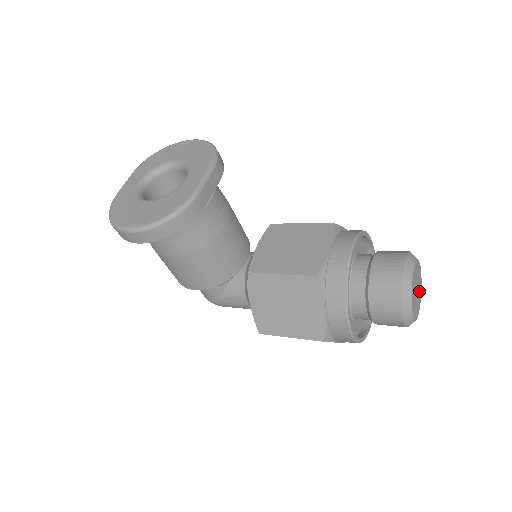
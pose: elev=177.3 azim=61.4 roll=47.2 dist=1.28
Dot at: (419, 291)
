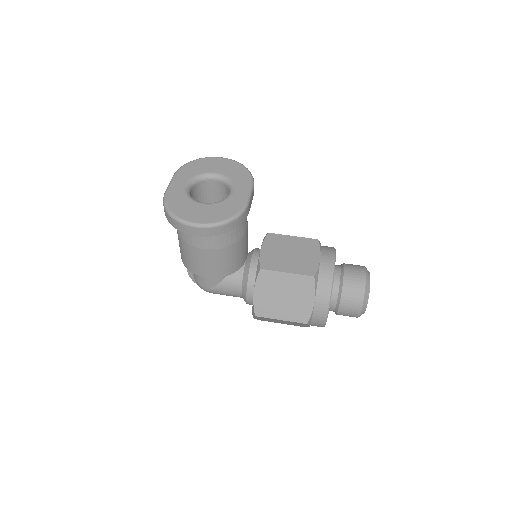
Dot at: occluded
